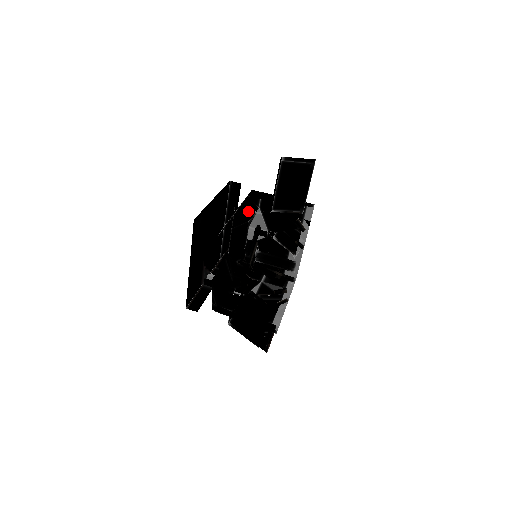
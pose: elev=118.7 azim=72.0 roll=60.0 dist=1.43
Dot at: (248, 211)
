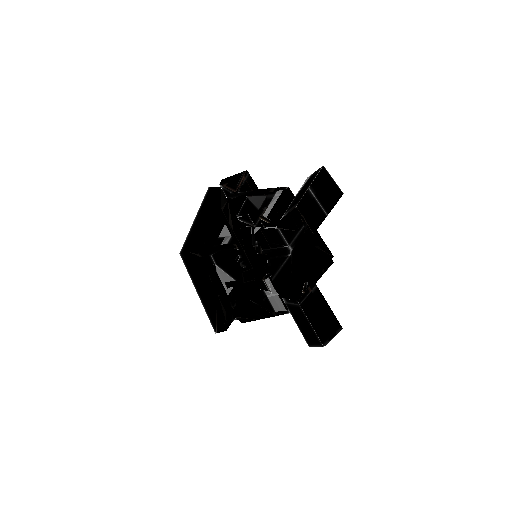
Dot at: occluded
